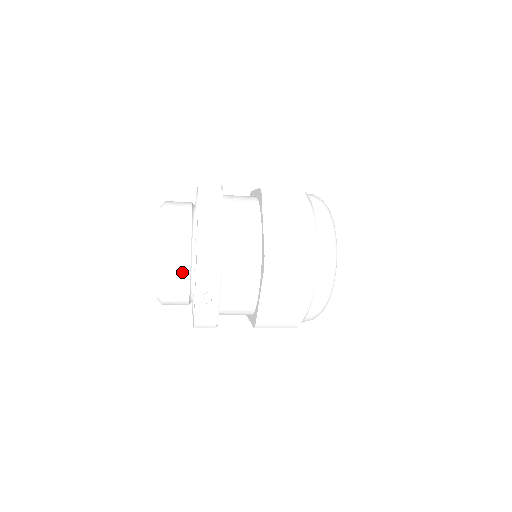
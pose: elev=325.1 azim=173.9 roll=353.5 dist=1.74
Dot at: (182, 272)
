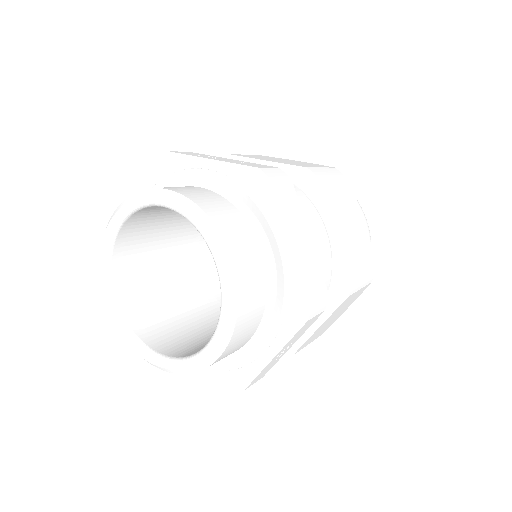
Dot at: (253, 325)
